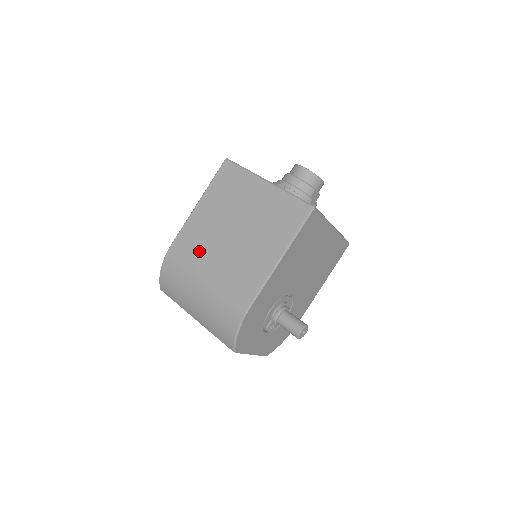
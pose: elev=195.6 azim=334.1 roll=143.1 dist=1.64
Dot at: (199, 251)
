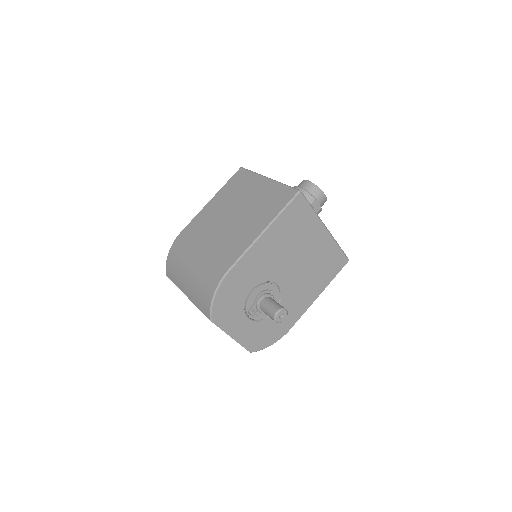
Dot at: (201, 233)
